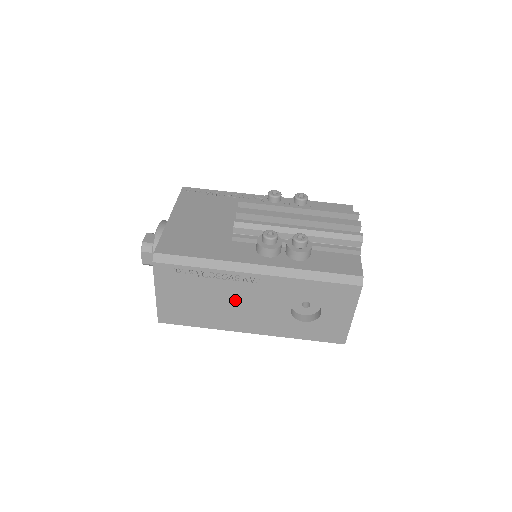
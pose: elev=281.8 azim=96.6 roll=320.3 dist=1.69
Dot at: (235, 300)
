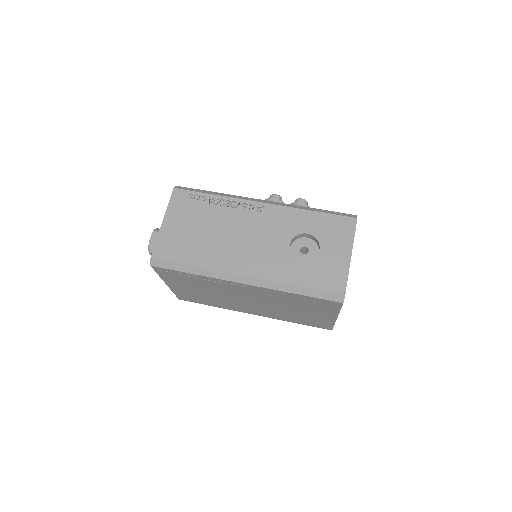
Dot at: (237, 231)
